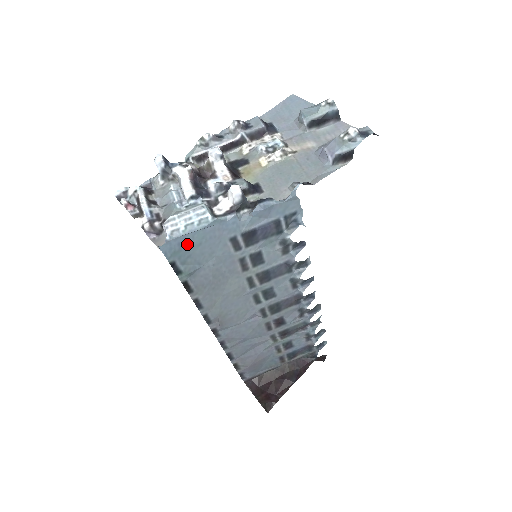
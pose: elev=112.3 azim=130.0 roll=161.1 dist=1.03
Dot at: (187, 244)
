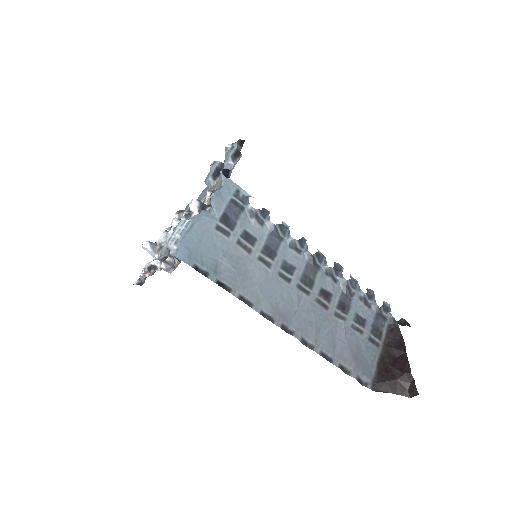
Dot at: (191, 245)
